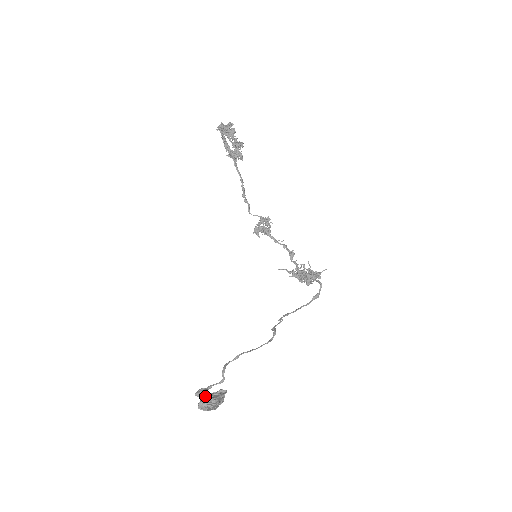
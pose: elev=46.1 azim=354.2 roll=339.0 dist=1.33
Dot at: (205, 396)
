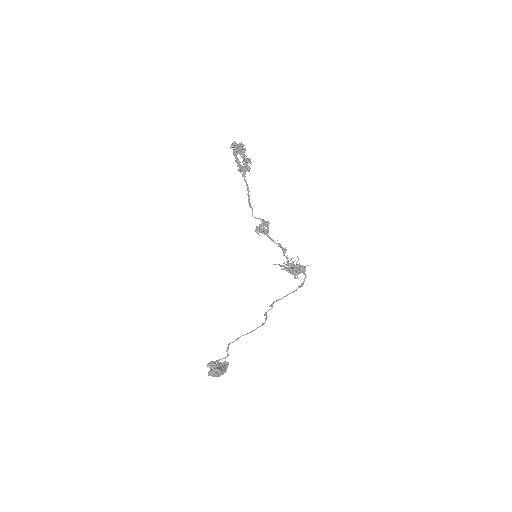
Dot at: (214, 368)
